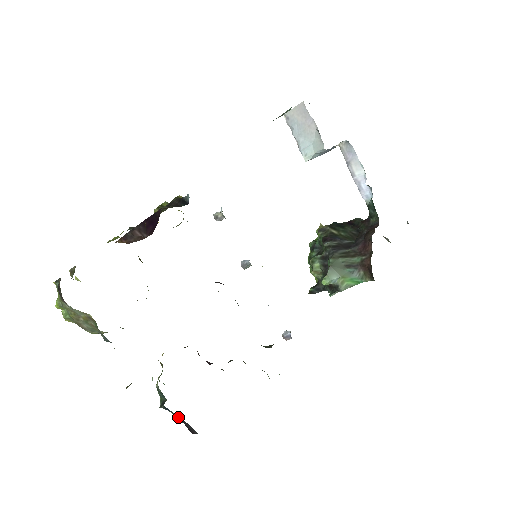
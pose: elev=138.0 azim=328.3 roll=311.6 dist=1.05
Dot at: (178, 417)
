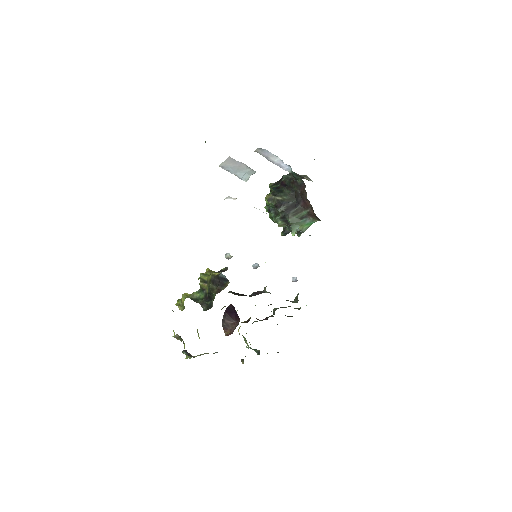
Dot at: occluded
